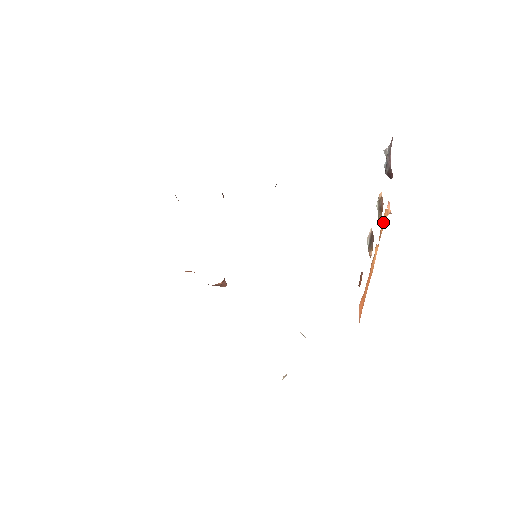
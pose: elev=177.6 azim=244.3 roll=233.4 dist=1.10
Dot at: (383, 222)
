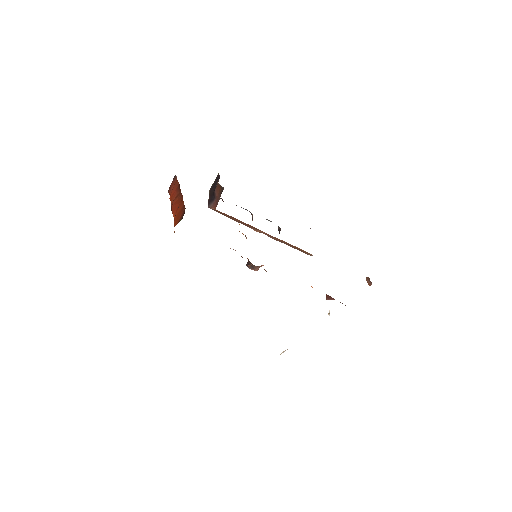
Dot at: occluded
